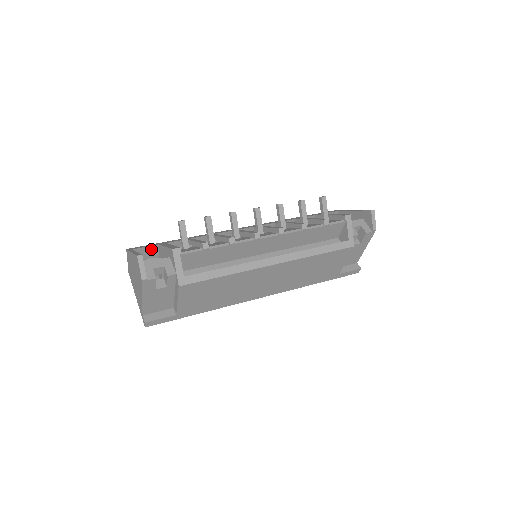
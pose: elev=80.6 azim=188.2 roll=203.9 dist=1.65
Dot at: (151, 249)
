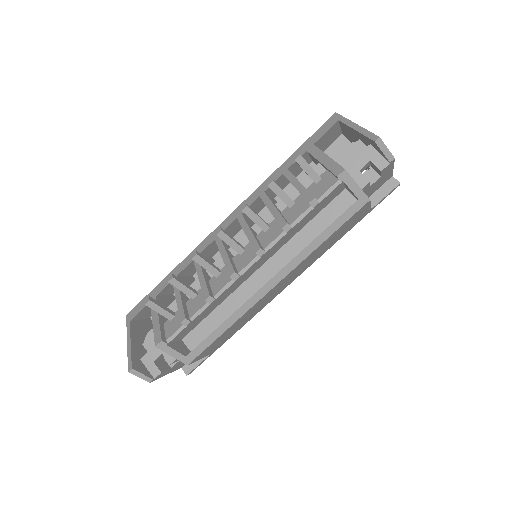
Dot at: (147, 307)
